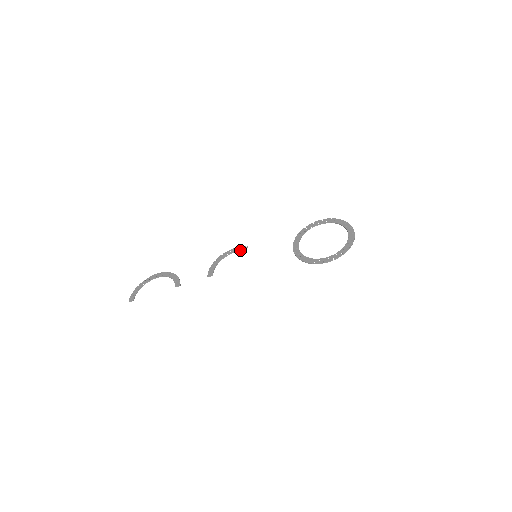
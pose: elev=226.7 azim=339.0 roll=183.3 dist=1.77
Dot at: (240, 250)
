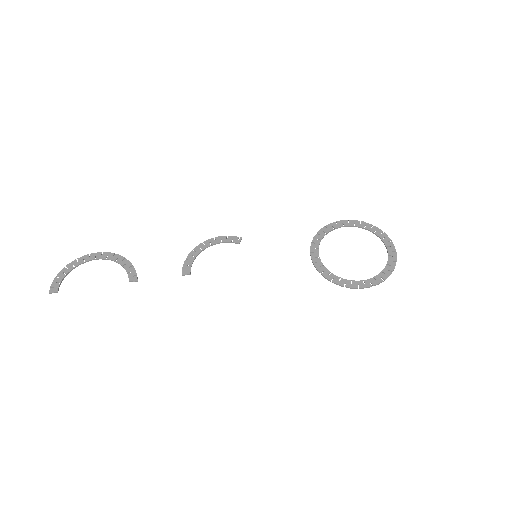
Dot at: (231, 241)
